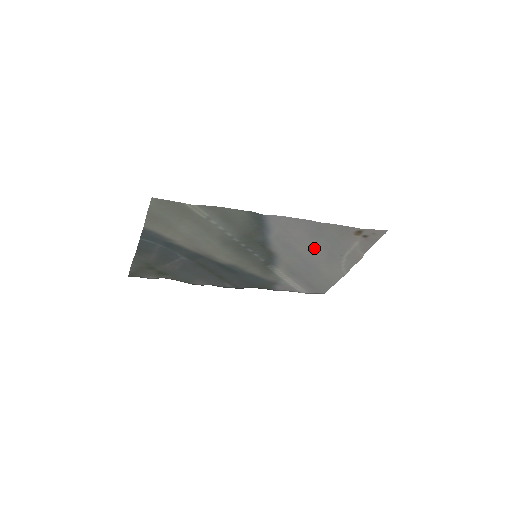
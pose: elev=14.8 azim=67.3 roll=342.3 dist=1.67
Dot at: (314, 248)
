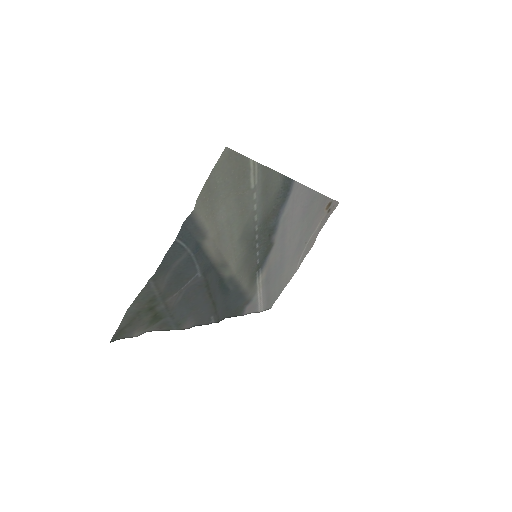
Dot at: (295, 235)
